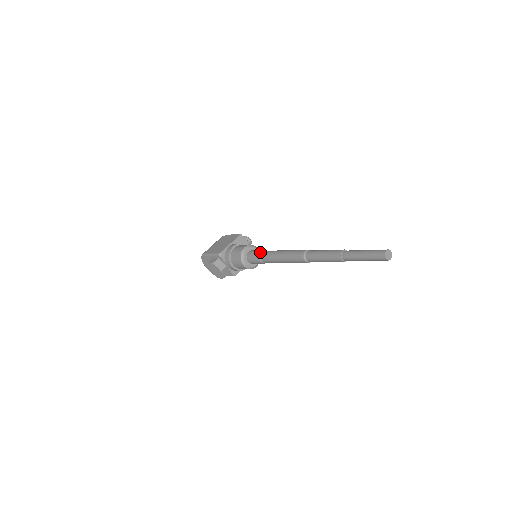
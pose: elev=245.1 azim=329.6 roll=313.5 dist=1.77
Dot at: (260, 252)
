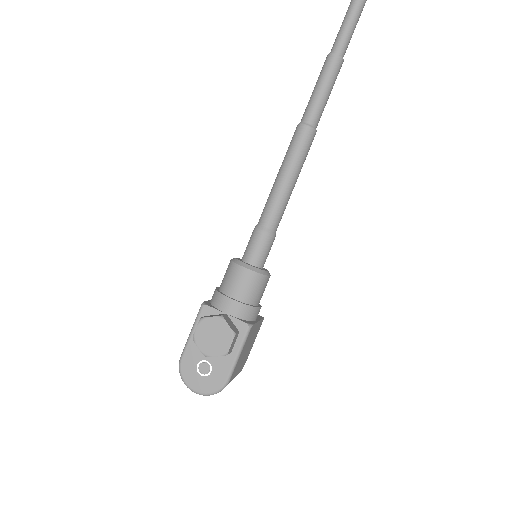
Dot at: occluded
